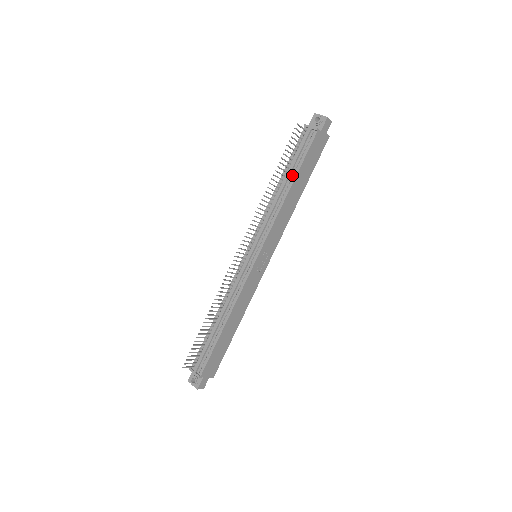
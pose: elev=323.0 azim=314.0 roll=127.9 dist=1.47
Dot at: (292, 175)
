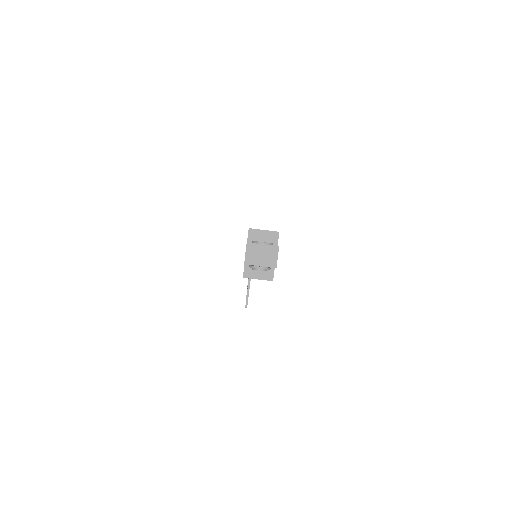
Dot at: occluded
